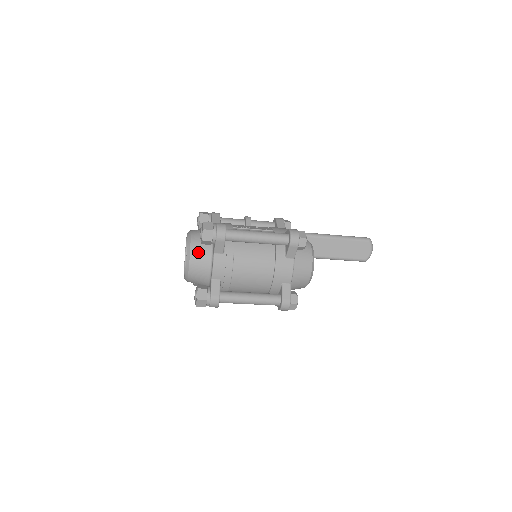
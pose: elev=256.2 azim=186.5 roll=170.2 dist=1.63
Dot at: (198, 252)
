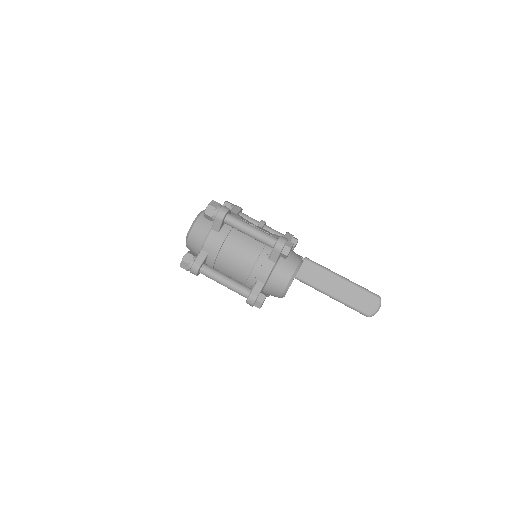
Dot at: (201, 224)
